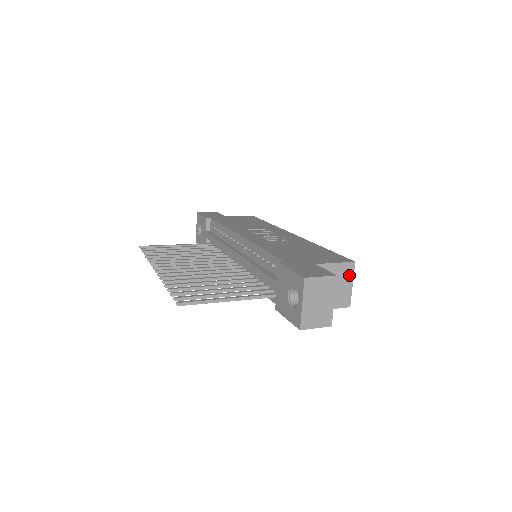
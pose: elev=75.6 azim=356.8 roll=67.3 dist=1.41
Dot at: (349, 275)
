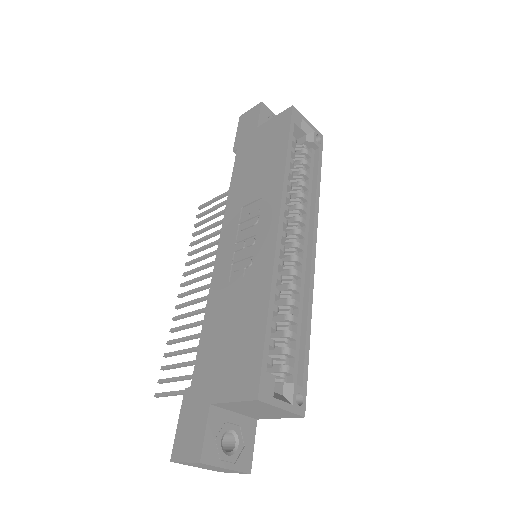
Dot at: (266, 405)
